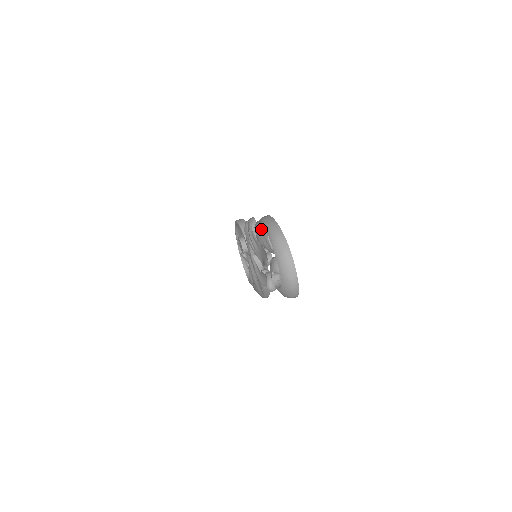
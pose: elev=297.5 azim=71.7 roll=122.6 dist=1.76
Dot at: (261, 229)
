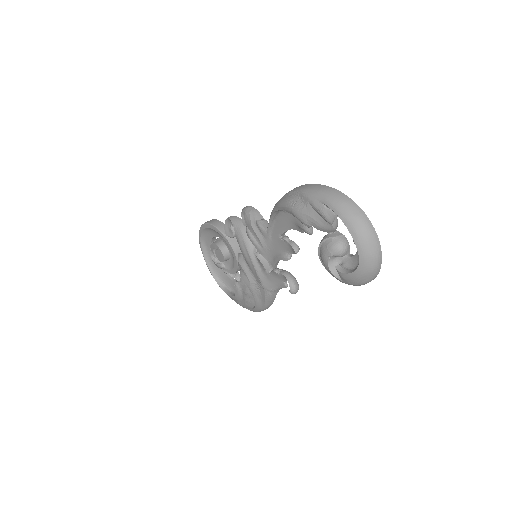
Dot at: (305, 201)
